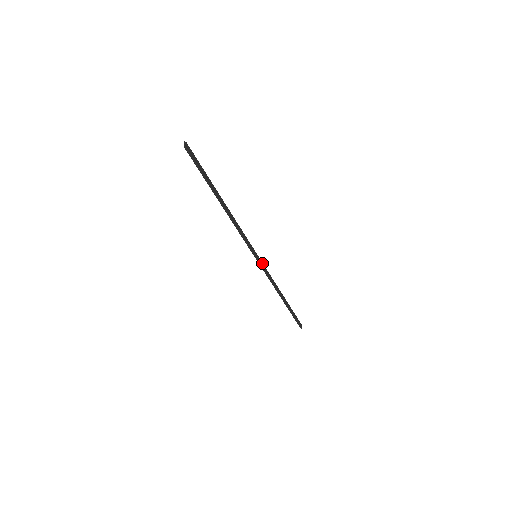
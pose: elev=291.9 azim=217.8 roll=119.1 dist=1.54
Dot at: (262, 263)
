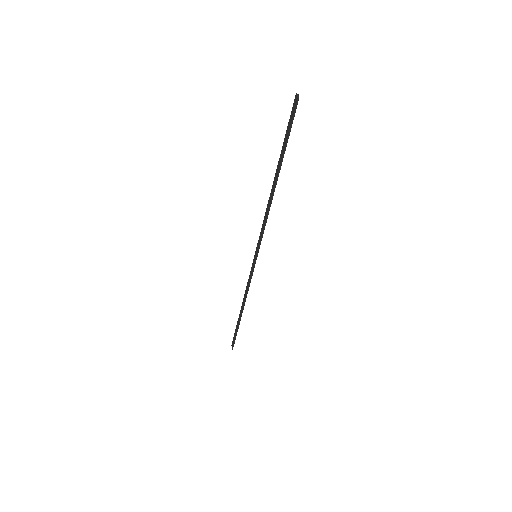
Dot at: occluded
